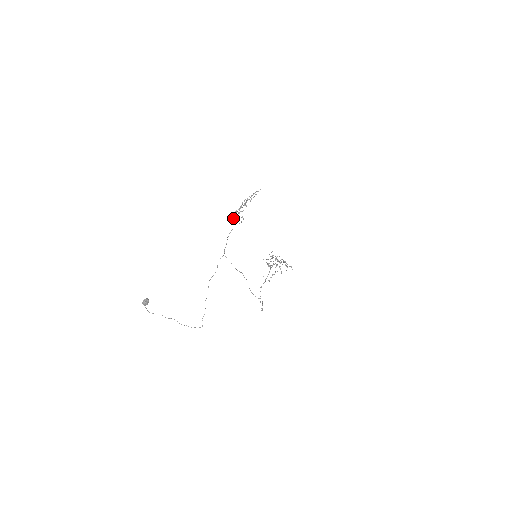
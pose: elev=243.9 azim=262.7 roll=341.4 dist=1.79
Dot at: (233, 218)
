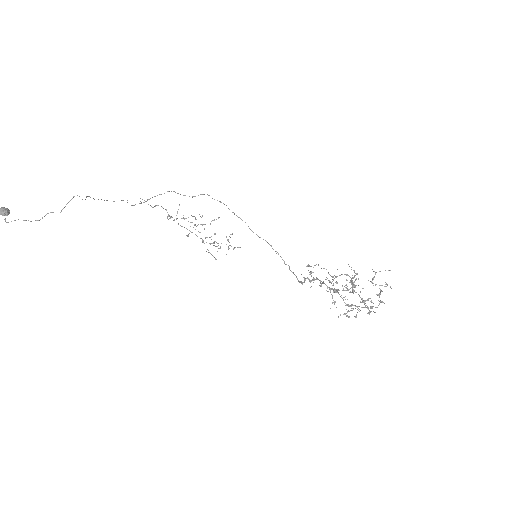
Dot at: occluded
